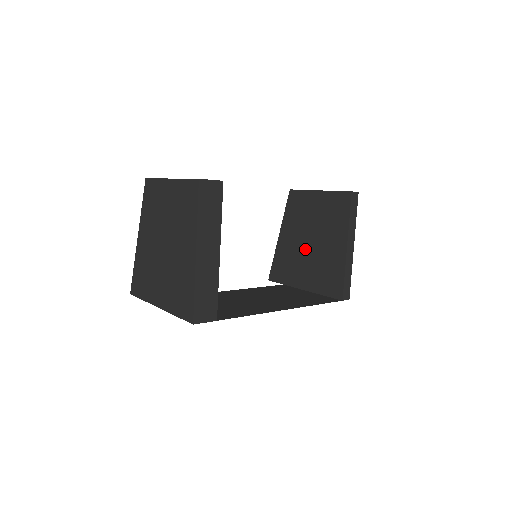
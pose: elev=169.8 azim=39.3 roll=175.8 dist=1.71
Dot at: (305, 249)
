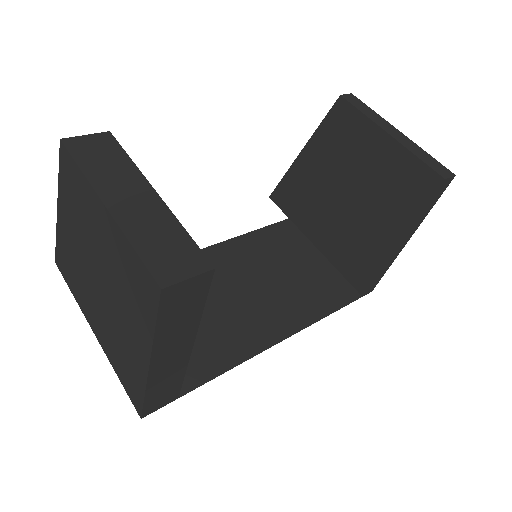
Dot at: (334, 201)
